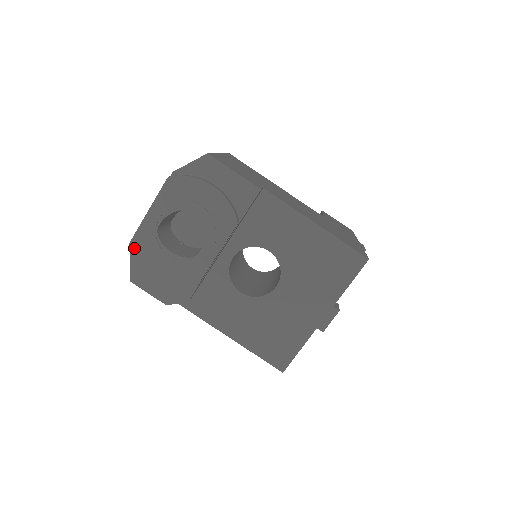
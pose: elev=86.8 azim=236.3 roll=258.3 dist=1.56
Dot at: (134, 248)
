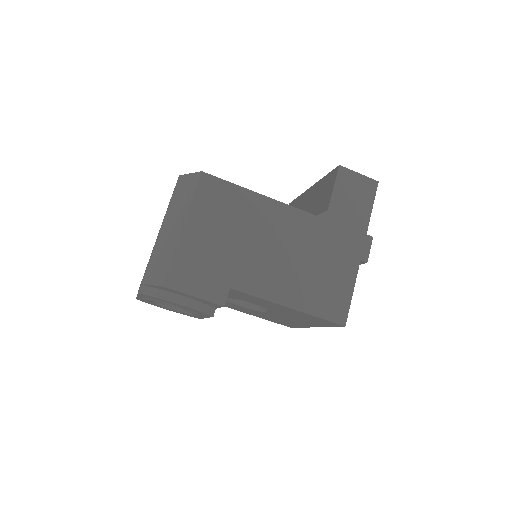
Dot at: occluded
